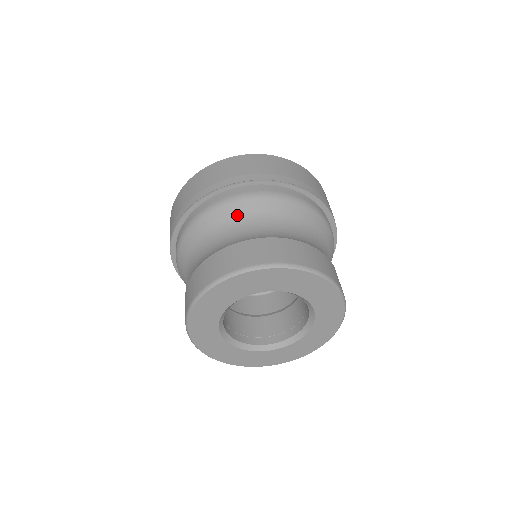
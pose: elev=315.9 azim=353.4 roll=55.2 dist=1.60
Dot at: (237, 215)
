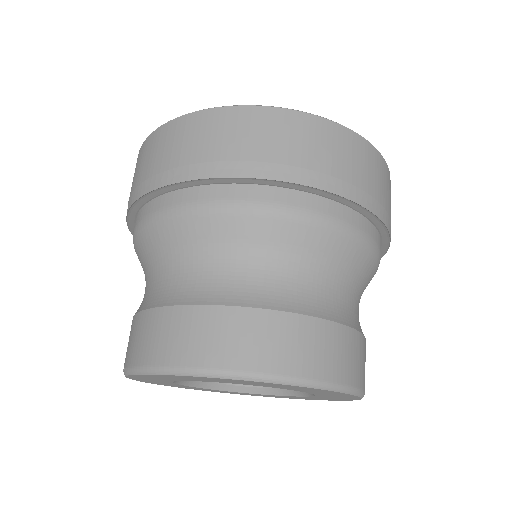
Dot at: (218, 239)
